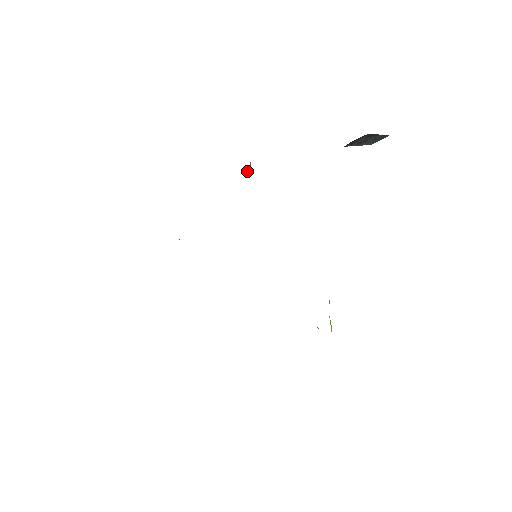
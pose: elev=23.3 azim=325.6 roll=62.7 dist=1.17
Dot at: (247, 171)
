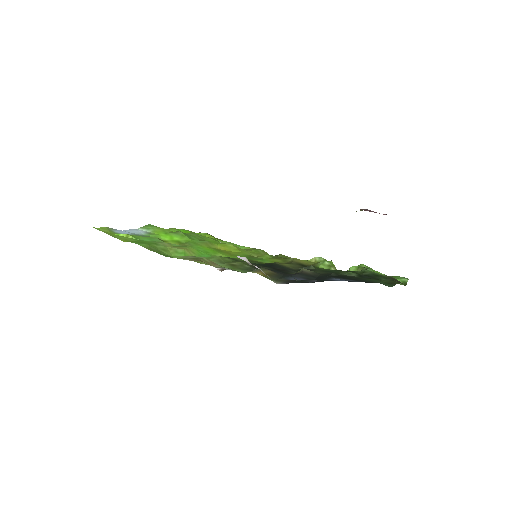
Dot at: occluded
